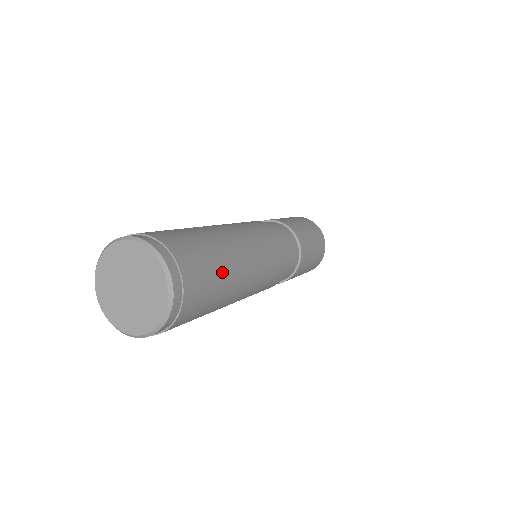
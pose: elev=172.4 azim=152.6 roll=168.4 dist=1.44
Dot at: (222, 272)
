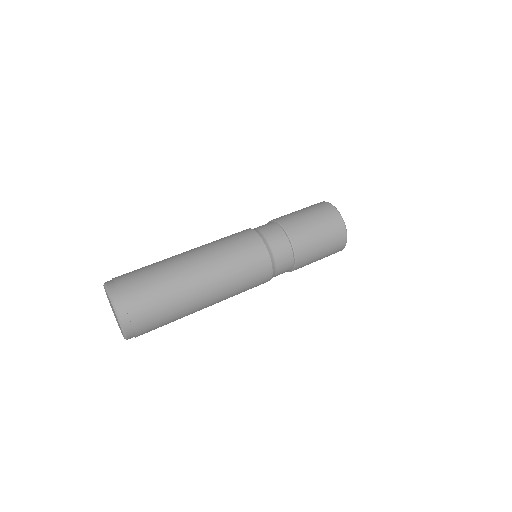
Dot at: (176, 319)
